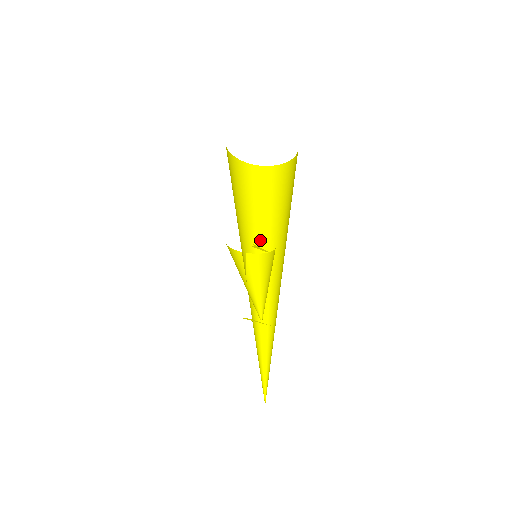
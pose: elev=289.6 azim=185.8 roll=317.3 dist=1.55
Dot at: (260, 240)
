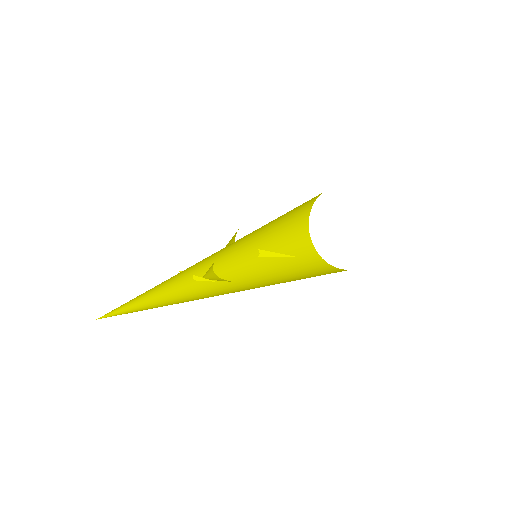
Dot at: occluded
